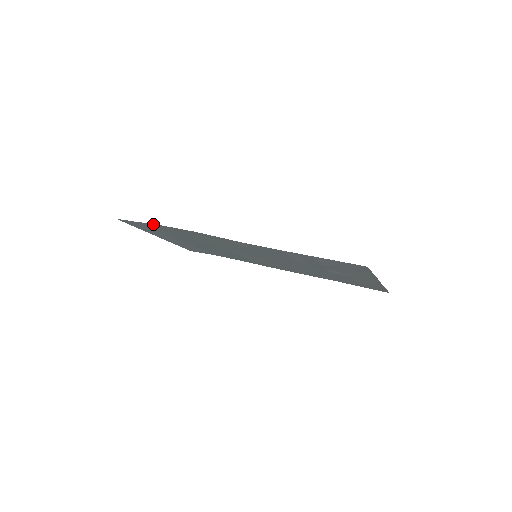
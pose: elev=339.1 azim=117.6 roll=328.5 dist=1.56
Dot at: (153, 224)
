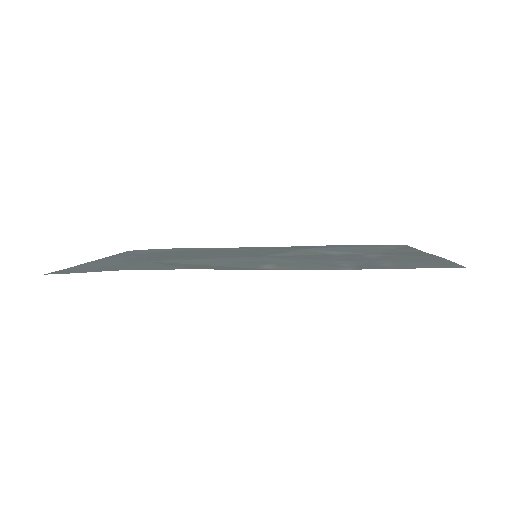
Dot at: (113, 270)
